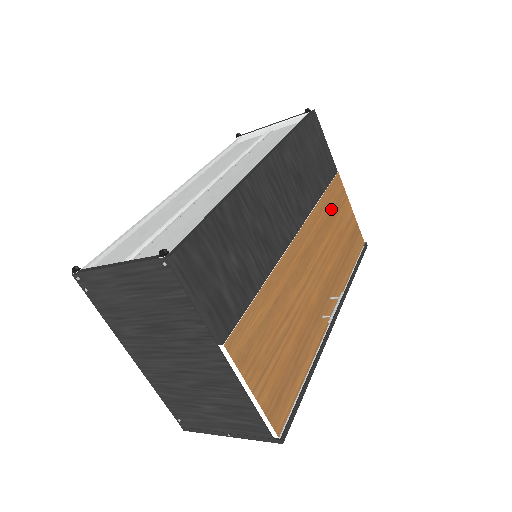
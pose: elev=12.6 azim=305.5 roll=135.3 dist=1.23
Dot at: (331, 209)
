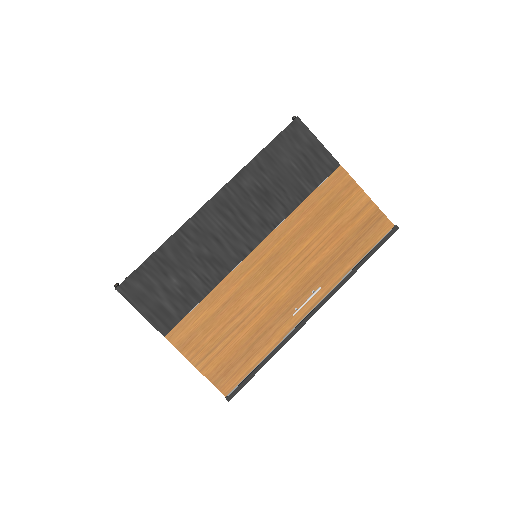
Dot at: (322, 208)
